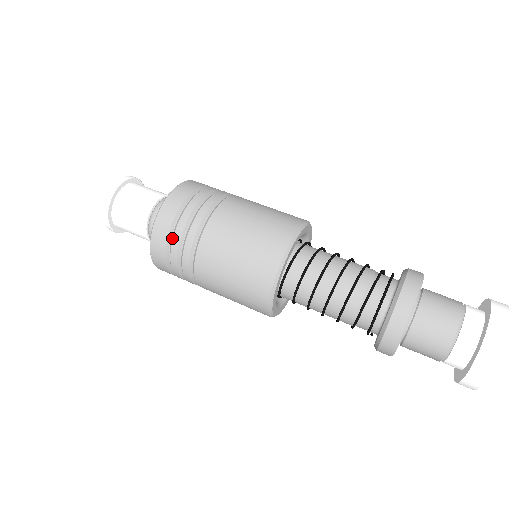
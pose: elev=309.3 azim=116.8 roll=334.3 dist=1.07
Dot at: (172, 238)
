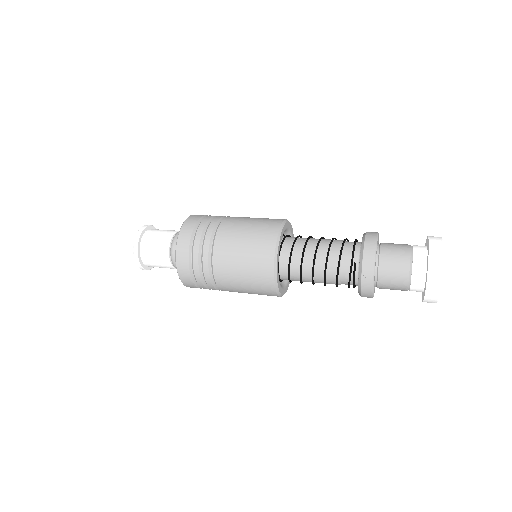
Dot at: occluded
